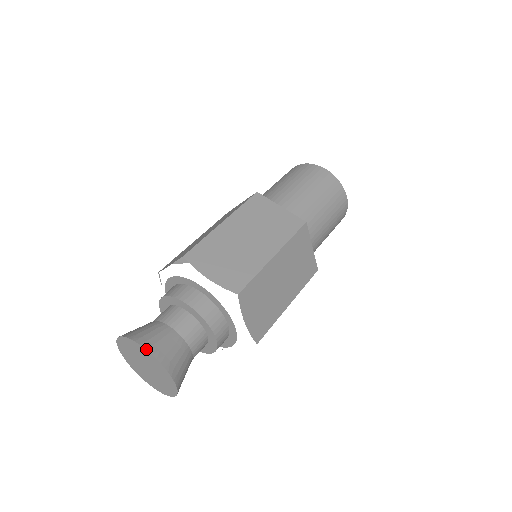
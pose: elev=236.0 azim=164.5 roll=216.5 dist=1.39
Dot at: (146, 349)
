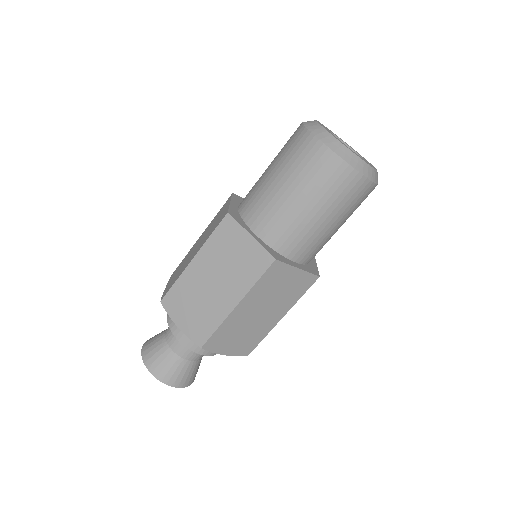
Dot at: (150, 372)
